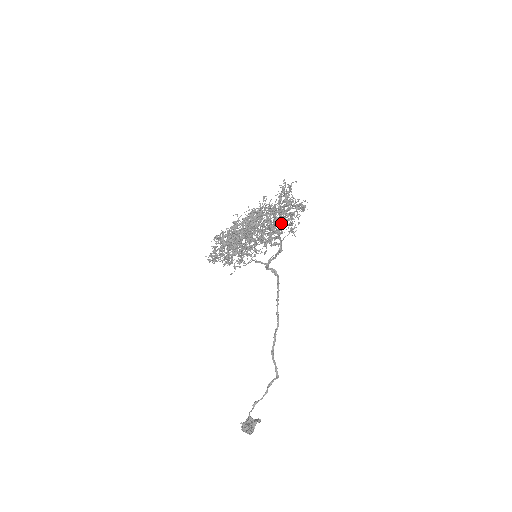
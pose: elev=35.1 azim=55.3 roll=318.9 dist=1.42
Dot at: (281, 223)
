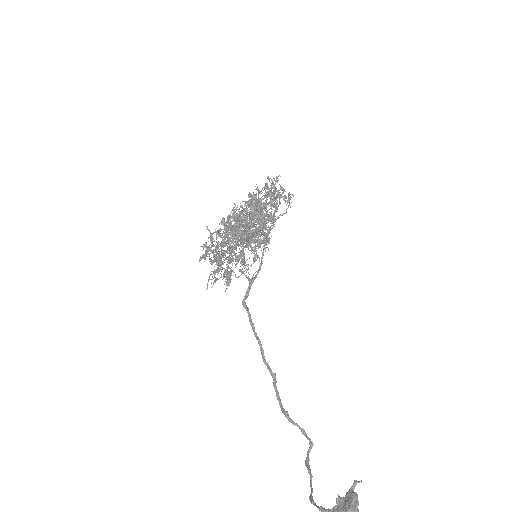
Dot at: occluded
